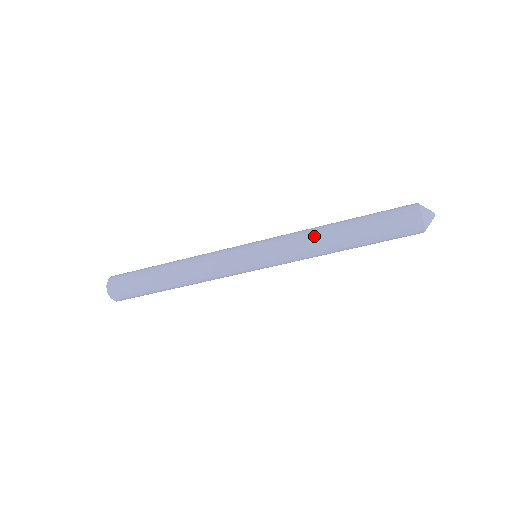
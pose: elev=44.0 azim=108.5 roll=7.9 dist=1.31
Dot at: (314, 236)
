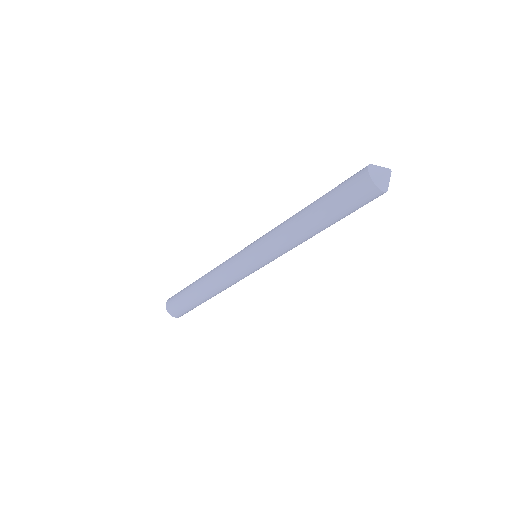
Dot at: (295, 240)
